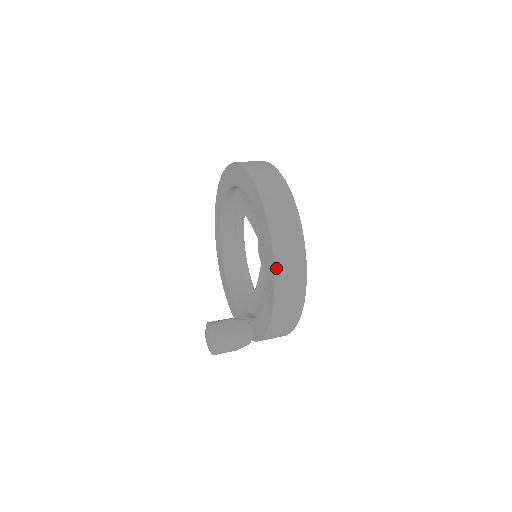
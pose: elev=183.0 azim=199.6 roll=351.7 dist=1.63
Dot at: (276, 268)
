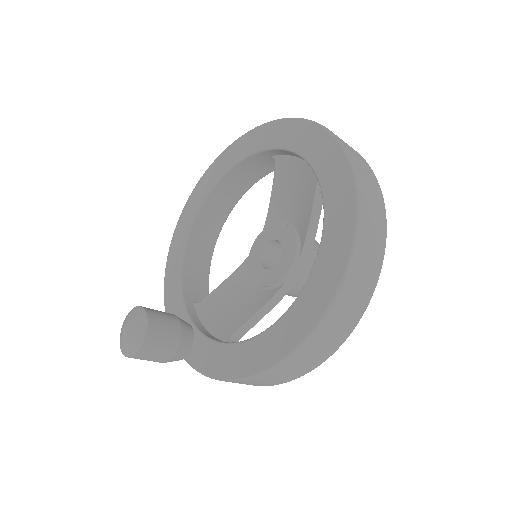
Dot at: (311, 336)
